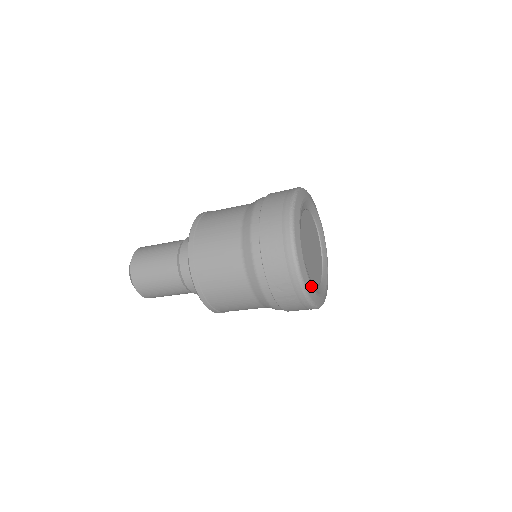
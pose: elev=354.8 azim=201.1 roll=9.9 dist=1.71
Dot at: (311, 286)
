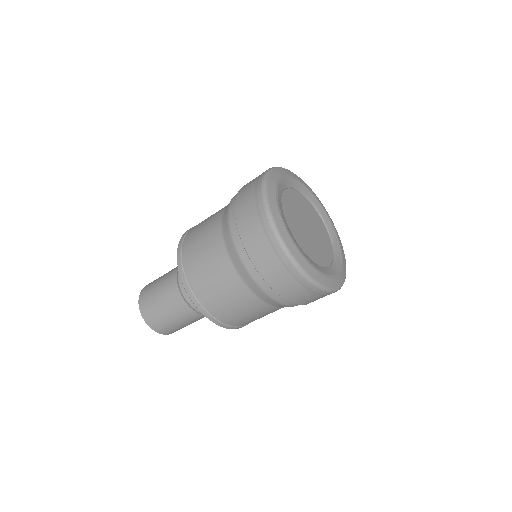
Dot at: (333, 278)
